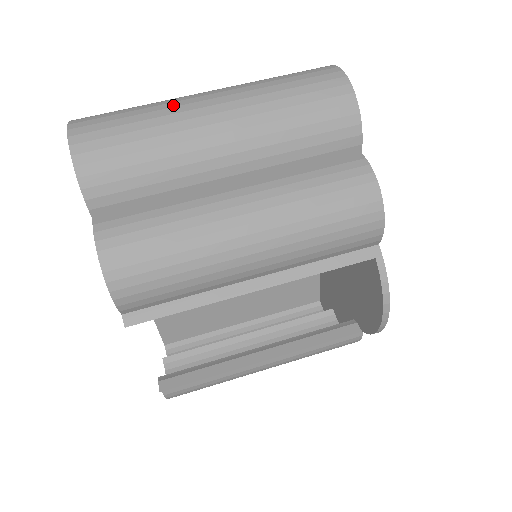
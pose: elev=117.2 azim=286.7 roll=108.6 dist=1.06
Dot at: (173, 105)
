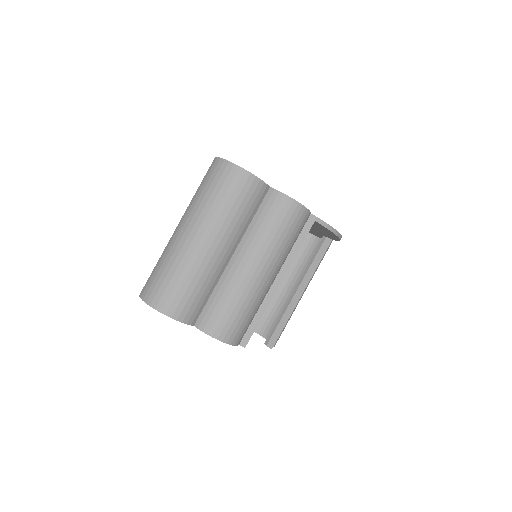
Dot at: (177, 252)
